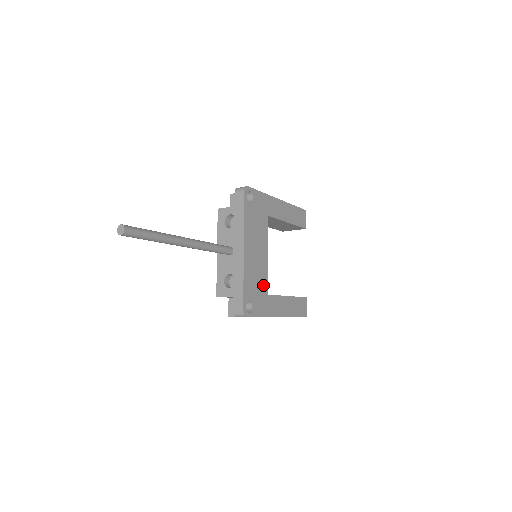
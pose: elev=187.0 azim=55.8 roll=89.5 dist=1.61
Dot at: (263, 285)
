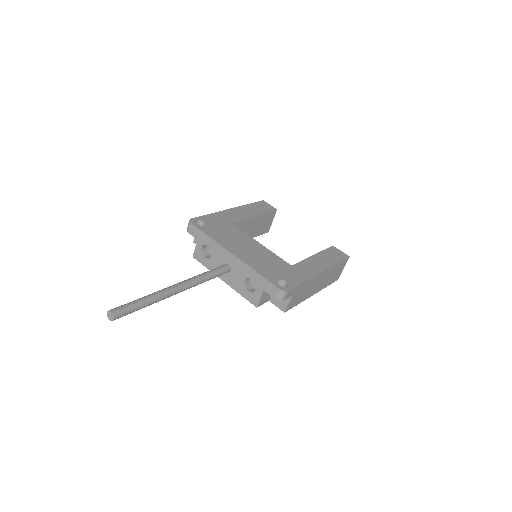
Dot at: (279, 263)
